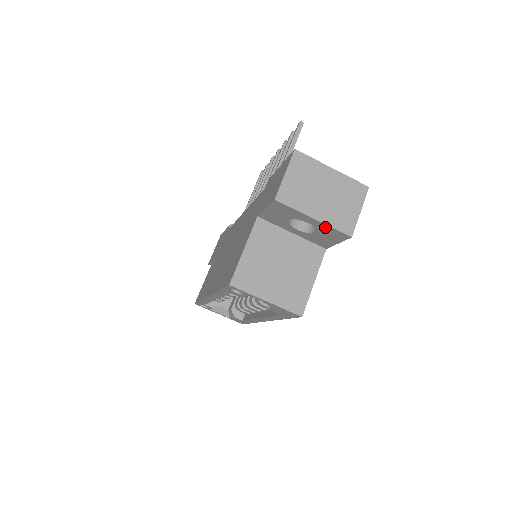
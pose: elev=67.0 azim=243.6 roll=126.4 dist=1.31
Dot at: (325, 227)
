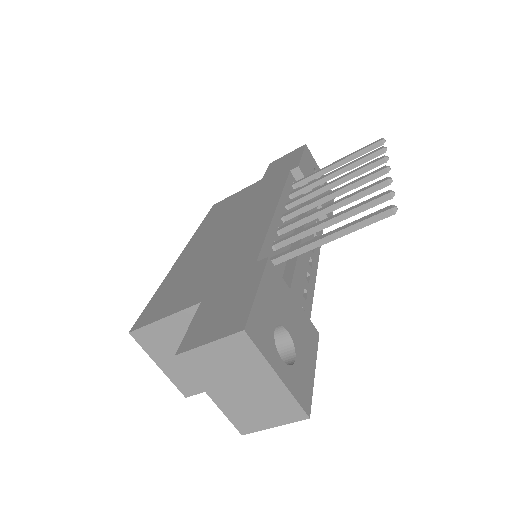
Dot at: occluded
